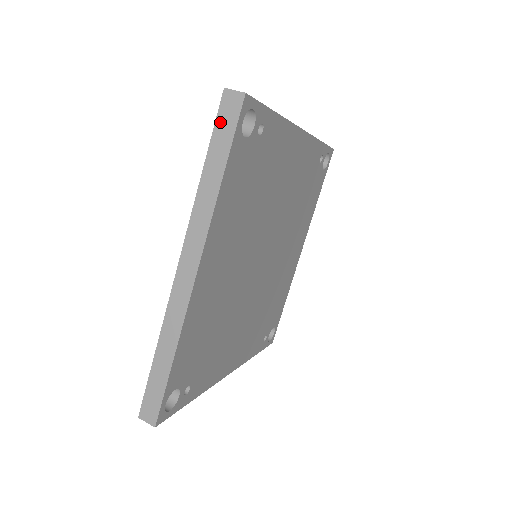
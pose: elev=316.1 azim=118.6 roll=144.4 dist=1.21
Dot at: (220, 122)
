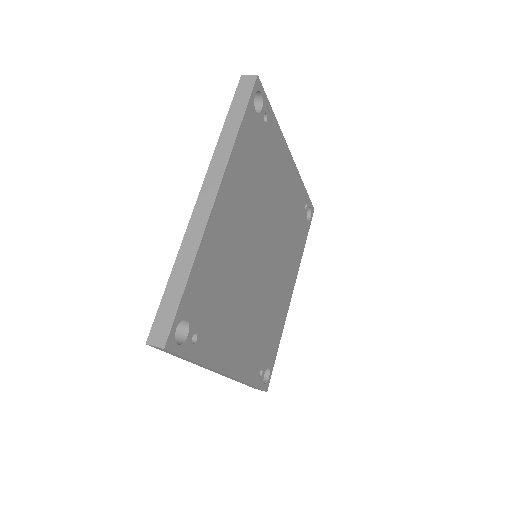
Dot at: (238, 94)
